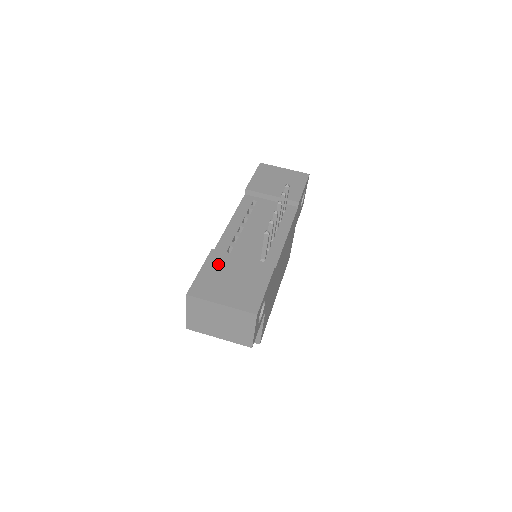
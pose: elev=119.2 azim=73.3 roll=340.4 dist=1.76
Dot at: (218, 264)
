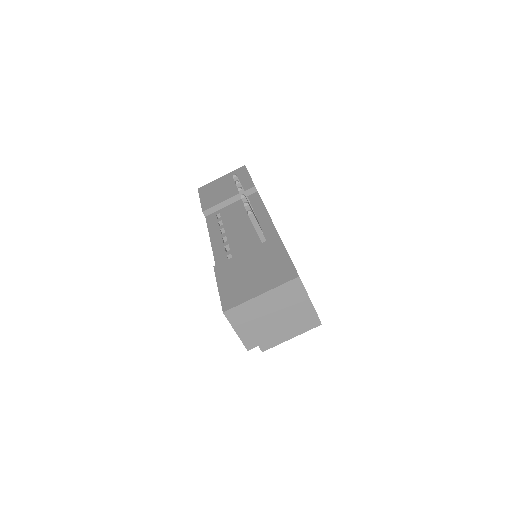
Dot at: (229, 272)
